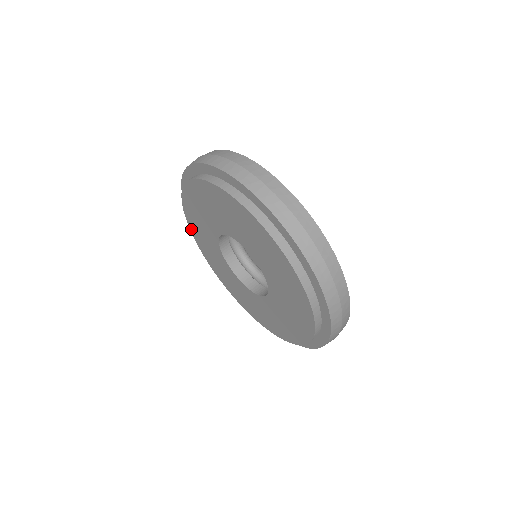
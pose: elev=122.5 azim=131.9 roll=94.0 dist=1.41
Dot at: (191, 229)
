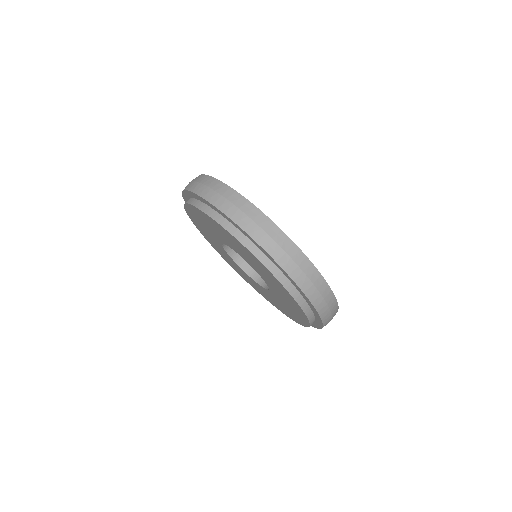
Dot at: (188, 215)
